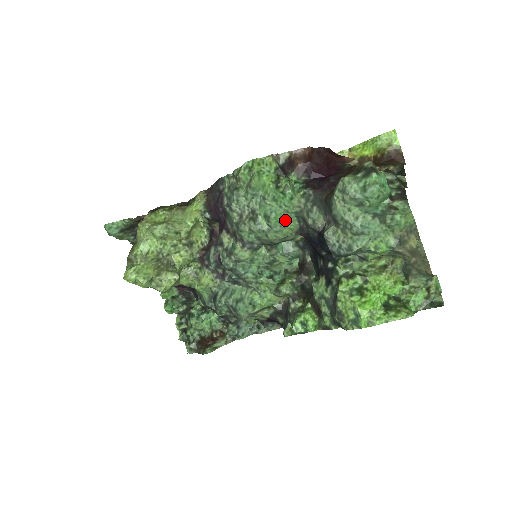
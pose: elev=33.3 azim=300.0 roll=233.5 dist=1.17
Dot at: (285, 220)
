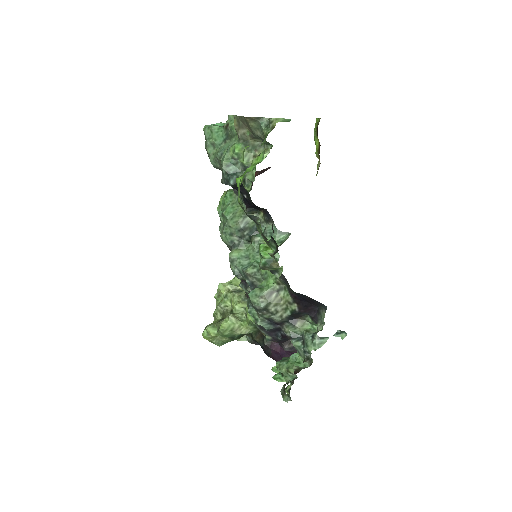
Dot at: (235, 209)
